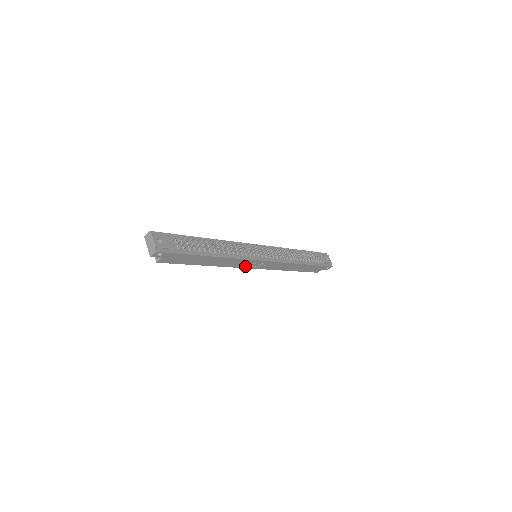
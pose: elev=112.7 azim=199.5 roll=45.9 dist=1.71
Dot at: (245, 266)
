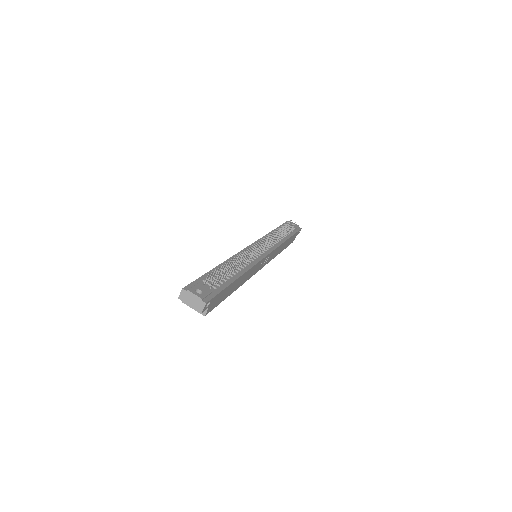
Dot at: (256, 271)
